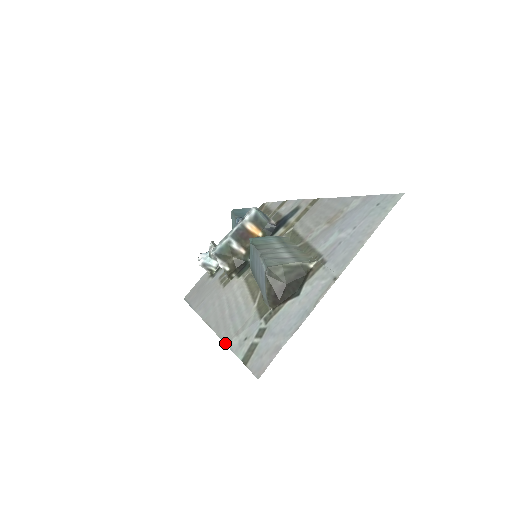
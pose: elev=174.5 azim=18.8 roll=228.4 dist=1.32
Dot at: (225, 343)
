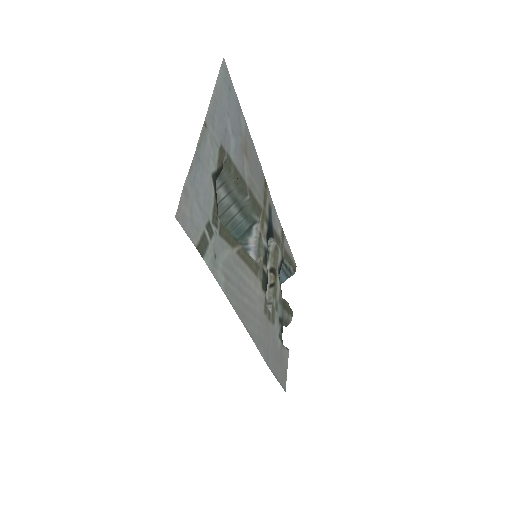
Dot at: occluded
